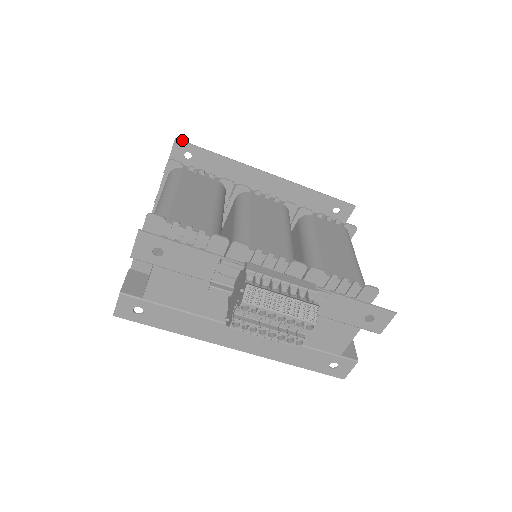
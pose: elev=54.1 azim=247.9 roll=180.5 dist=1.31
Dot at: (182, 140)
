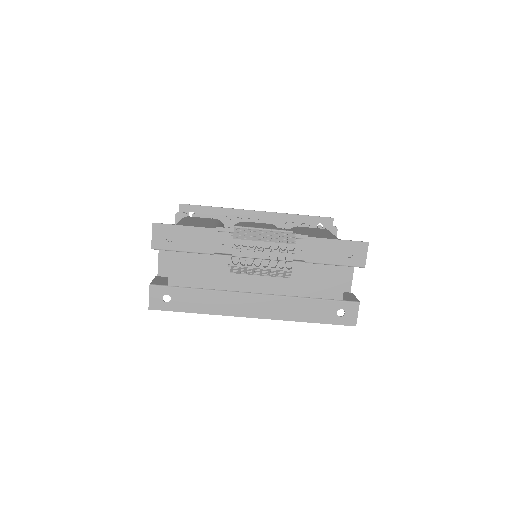
Dot at: (185, 204)
